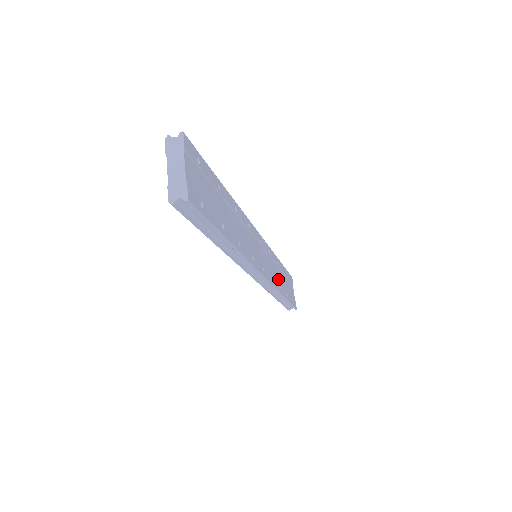
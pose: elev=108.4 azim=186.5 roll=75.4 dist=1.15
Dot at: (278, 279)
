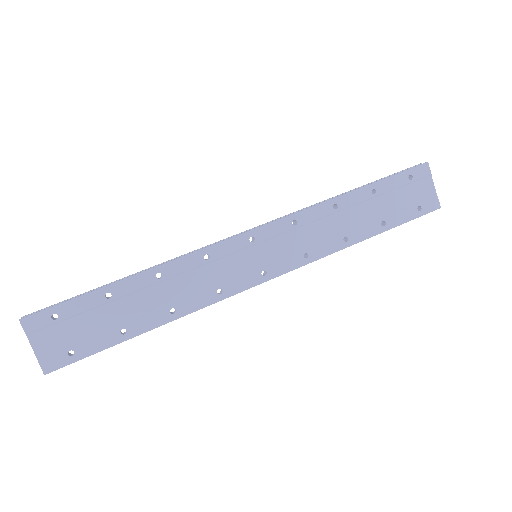
Dot at: (338, 231)
